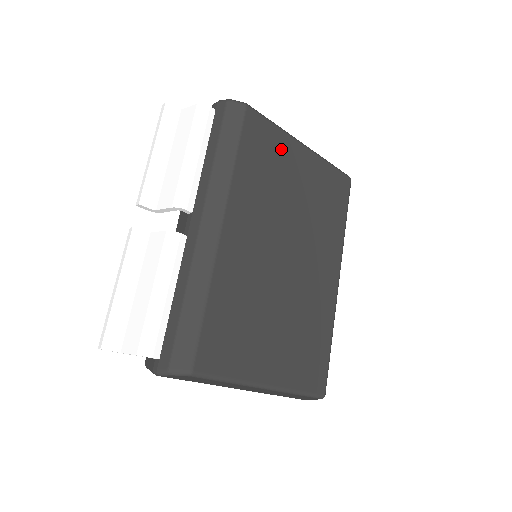
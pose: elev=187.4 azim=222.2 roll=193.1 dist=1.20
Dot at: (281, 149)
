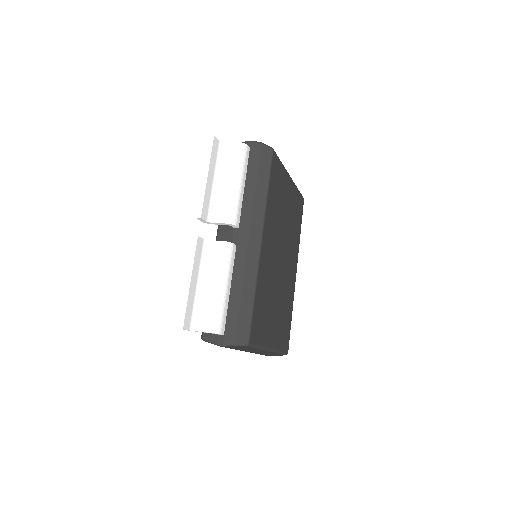
Dot at: (283, 181)
